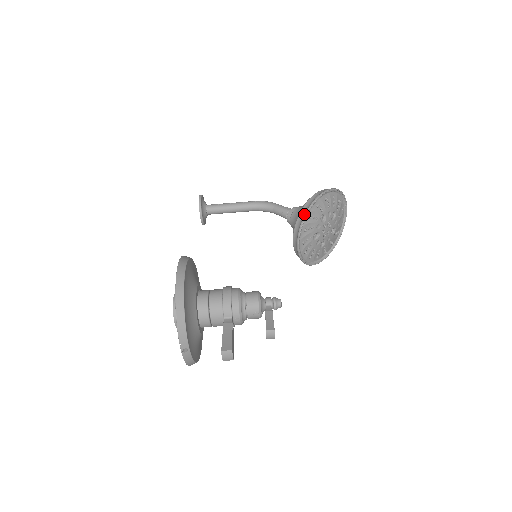
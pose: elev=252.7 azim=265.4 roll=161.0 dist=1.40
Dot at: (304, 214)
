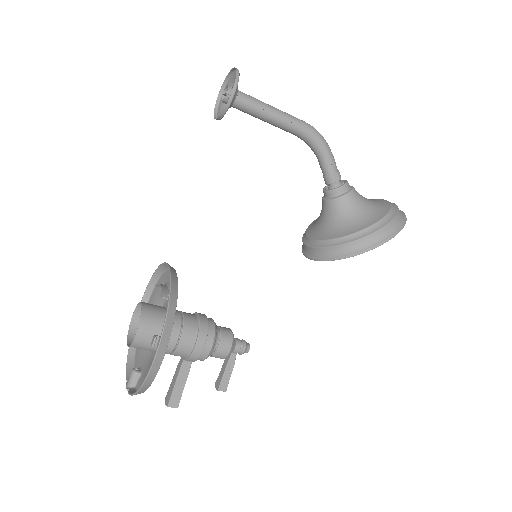
Dot at: (341, 255)
